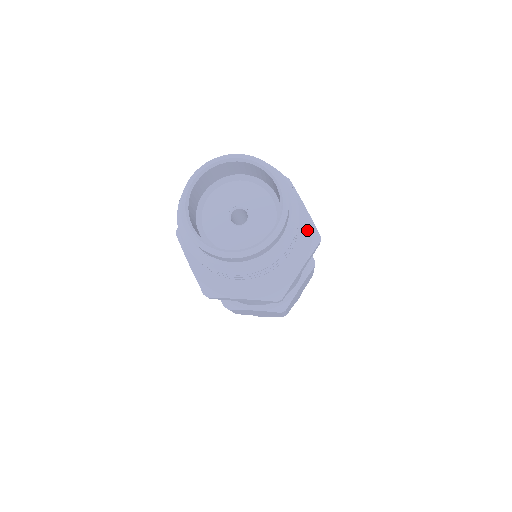
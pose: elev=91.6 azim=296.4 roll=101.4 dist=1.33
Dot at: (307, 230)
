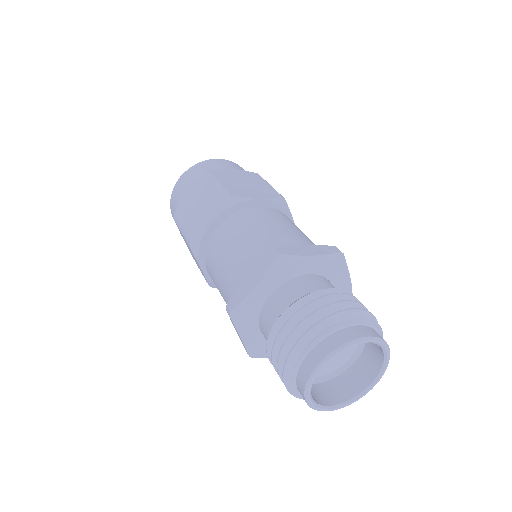
Dot at: (332, 263)
